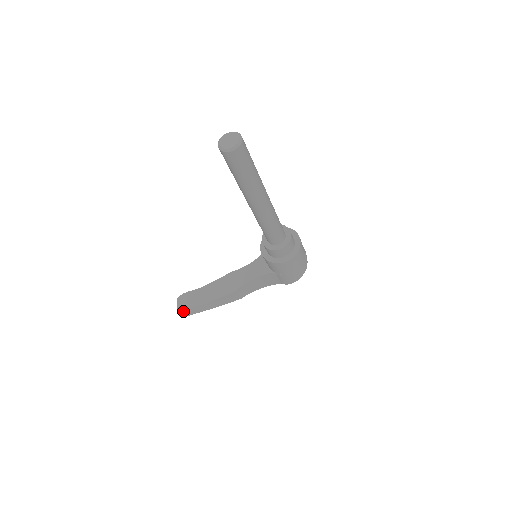
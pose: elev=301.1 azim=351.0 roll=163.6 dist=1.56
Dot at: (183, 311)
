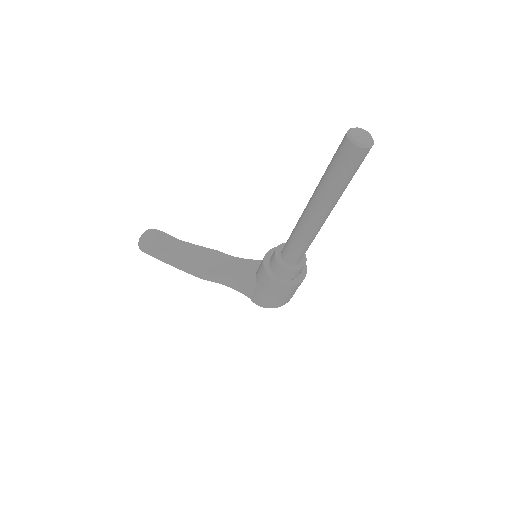
Dot at: (144, 243)
